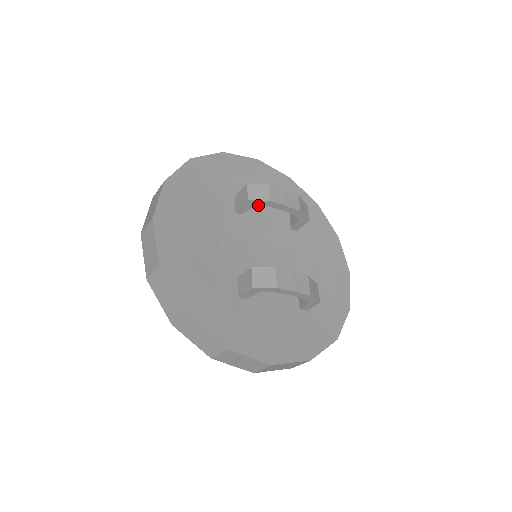
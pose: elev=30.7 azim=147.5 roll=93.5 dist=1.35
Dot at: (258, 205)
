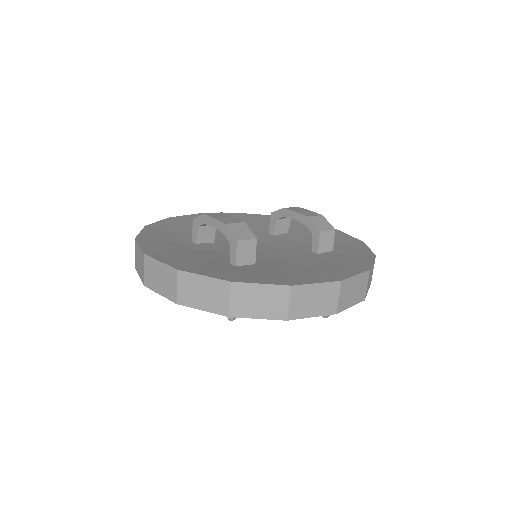
Dot at: (279, 218)
